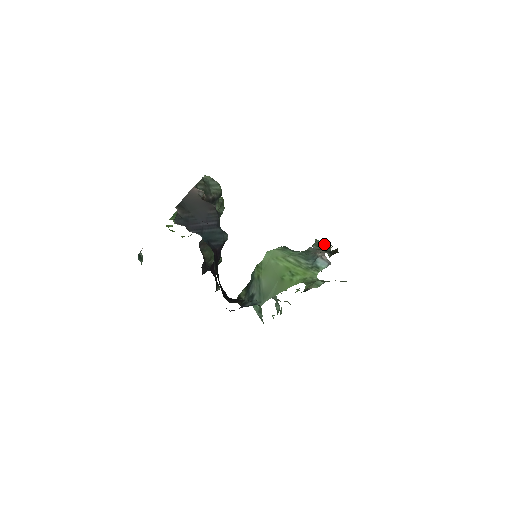
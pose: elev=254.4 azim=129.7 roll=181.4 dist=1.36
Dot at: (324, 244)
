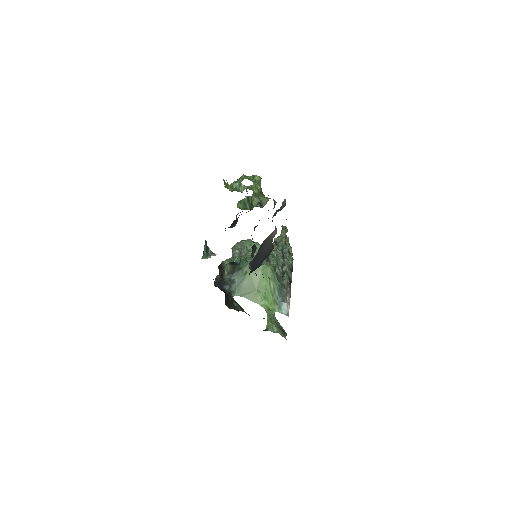
Dot at: (292, 266)
